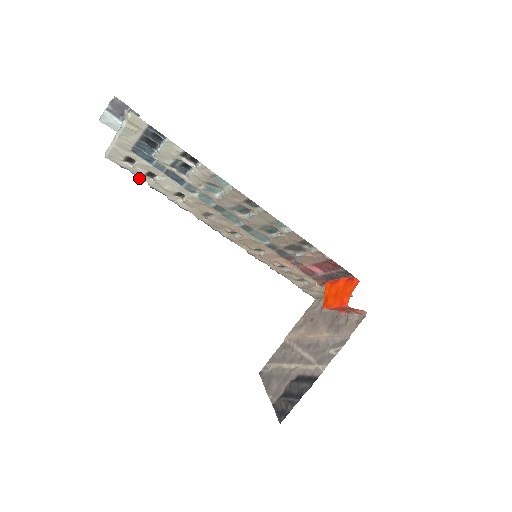
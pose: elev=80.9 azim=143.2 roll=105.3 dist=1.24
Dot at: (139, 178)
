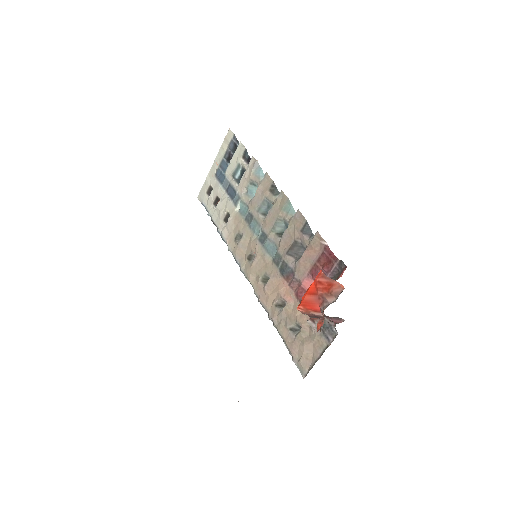
Dot at: (208, 213)
